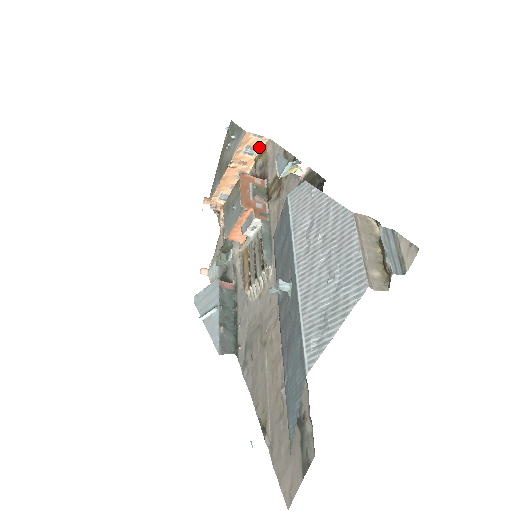
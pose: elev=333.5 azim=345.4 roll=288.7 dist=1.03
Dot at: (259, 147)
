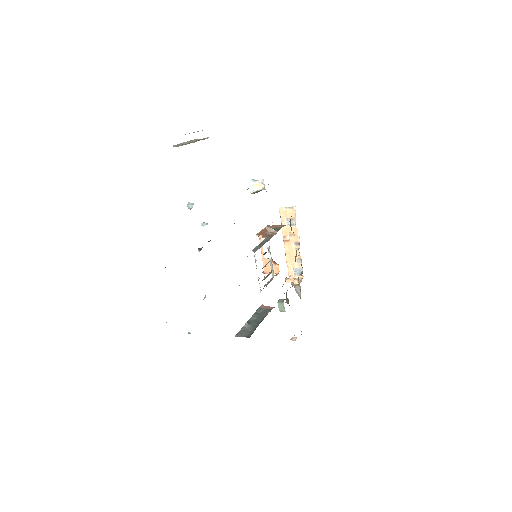
Dot at: (294, 216)
